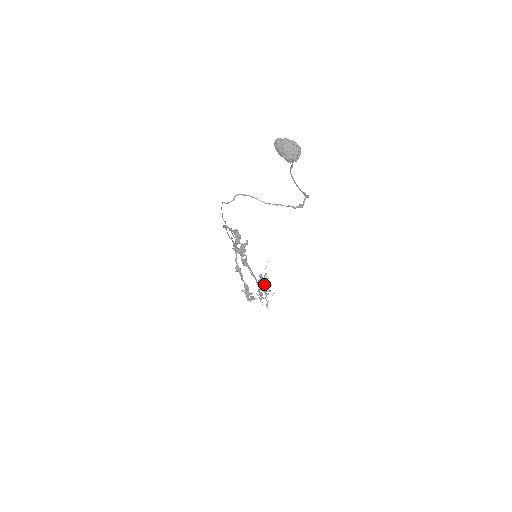
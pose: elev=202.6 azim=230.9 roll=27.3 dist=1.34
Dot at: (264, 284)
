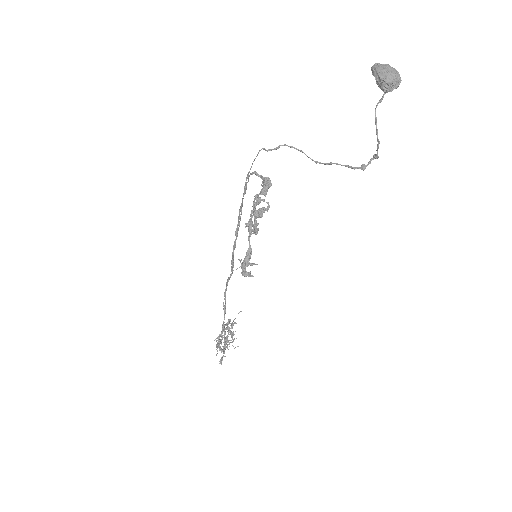
Dot at: (228, 333)
